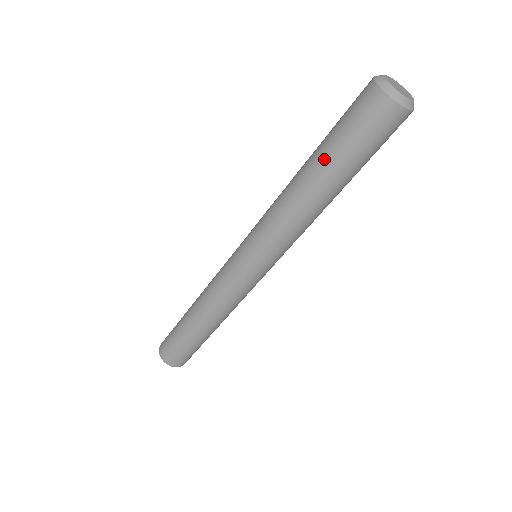
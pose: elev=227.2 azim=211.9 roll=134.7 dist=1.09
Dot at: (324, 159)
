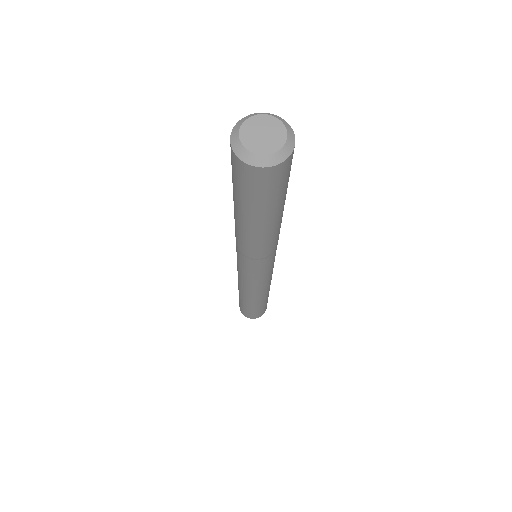
Dot at: (245, 214)
